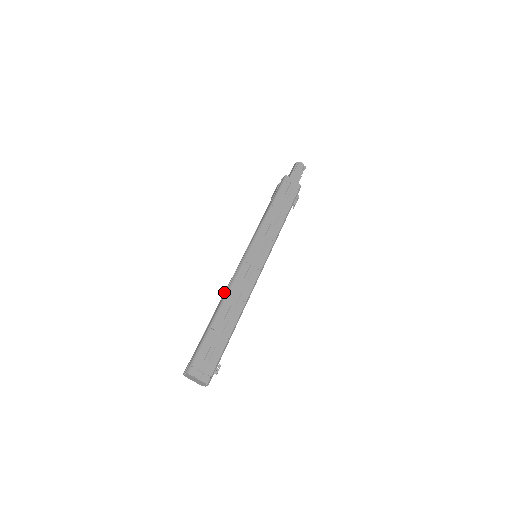
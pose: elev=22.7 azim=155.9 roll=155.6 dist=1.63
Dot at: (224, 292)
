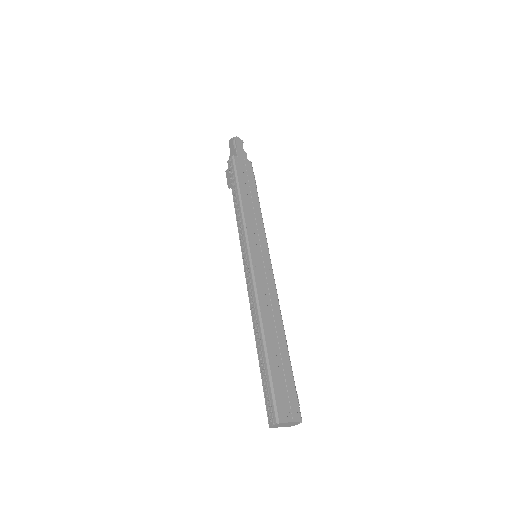
Dot at: (252, 311)
